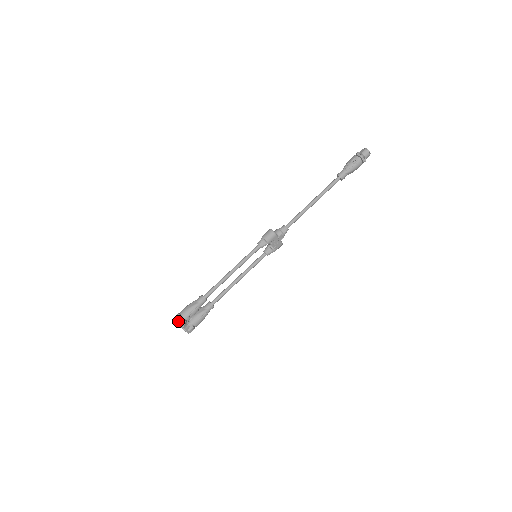
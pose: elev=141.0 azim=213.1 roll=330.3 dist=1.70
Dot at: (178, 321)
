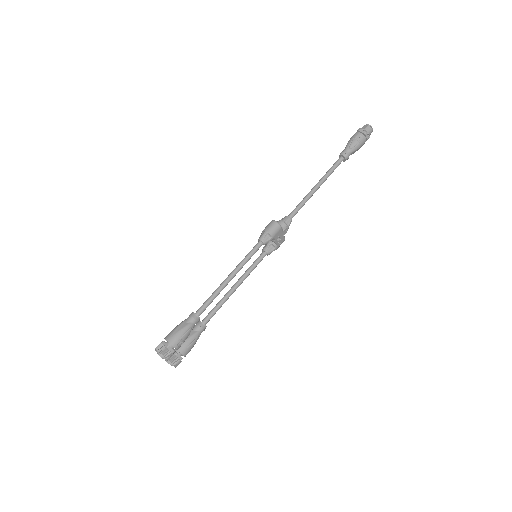
Dot at: (165, 351)
